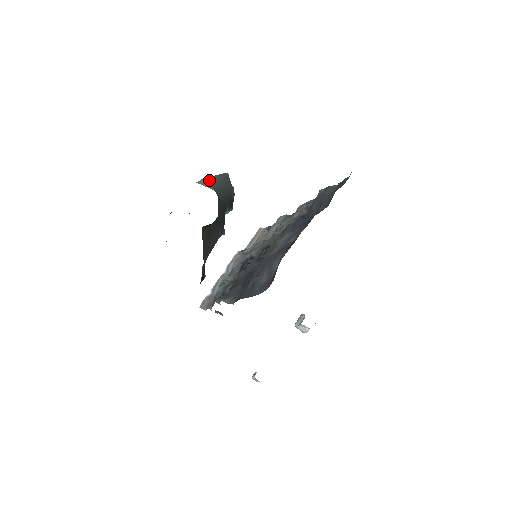
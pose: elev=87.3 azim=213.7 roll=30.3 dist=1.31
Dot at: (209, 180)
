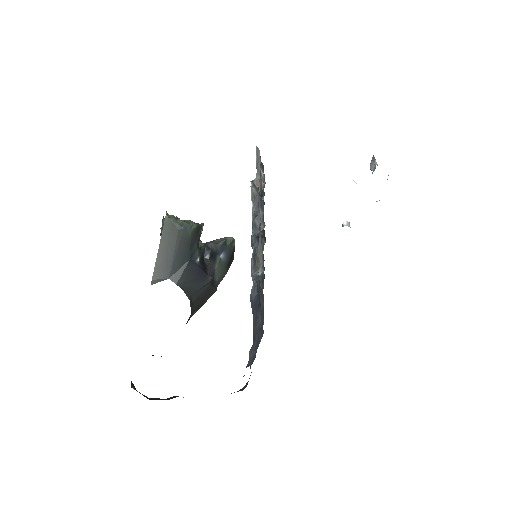
Dot at: (157, 272)
